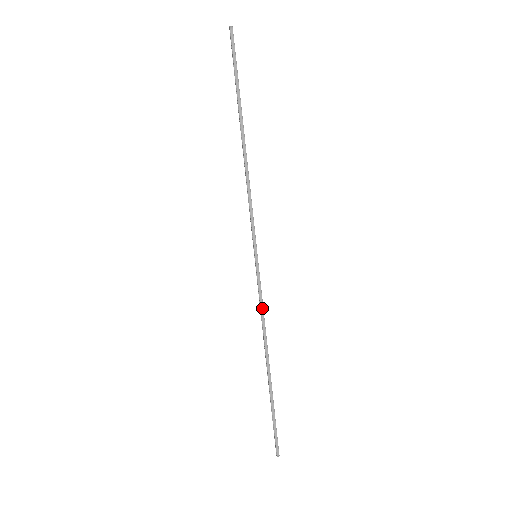
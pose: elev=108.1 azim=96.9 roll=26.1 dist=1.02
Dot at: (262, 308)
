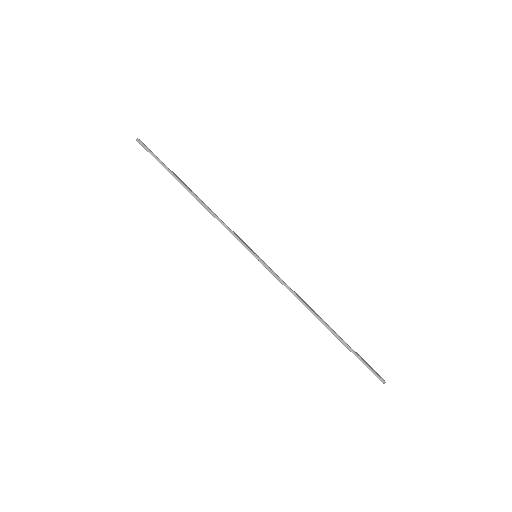
Dot at: (286, 286)
